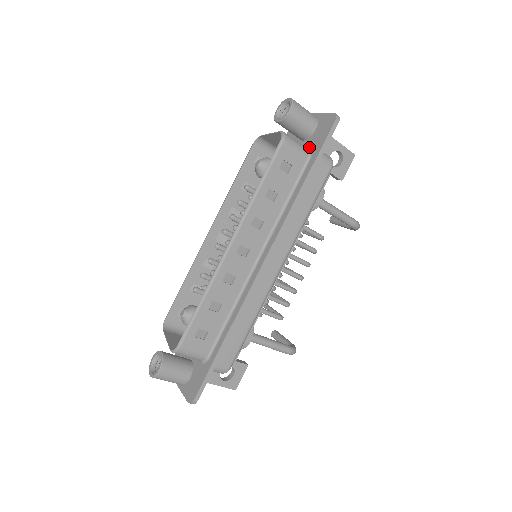
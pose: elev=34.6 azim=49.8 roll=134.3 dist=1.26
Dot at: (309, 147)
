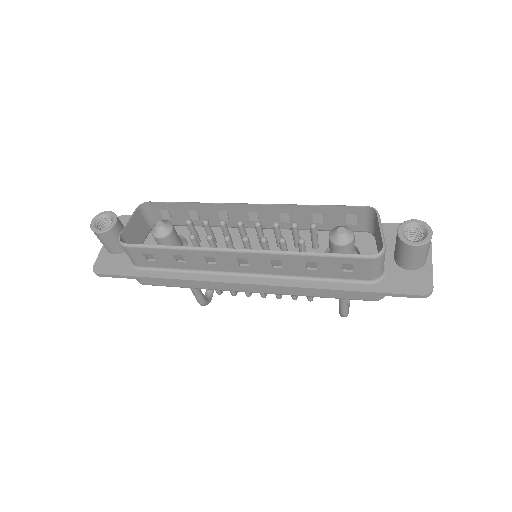
Dot at: (386, 273)
